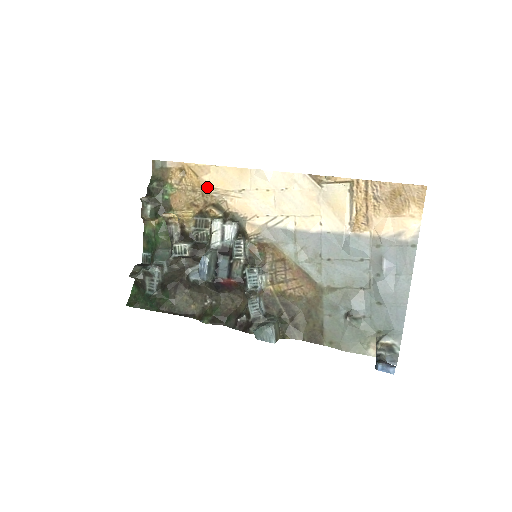
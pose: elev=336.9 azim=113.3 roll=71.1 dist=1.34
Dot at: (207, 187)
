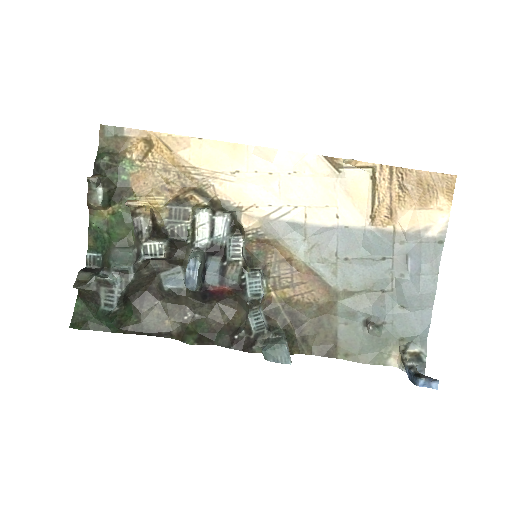
Dot at: (185, 166)
